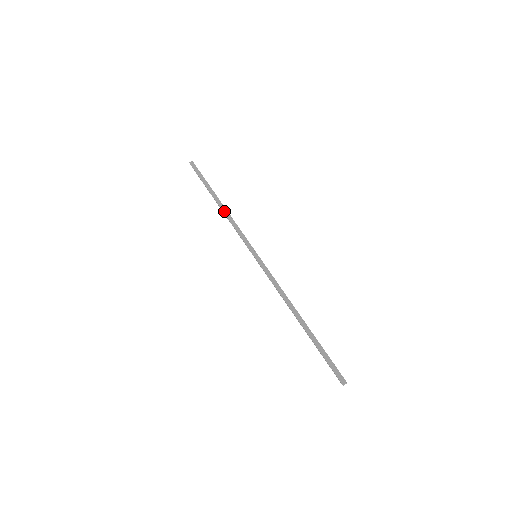
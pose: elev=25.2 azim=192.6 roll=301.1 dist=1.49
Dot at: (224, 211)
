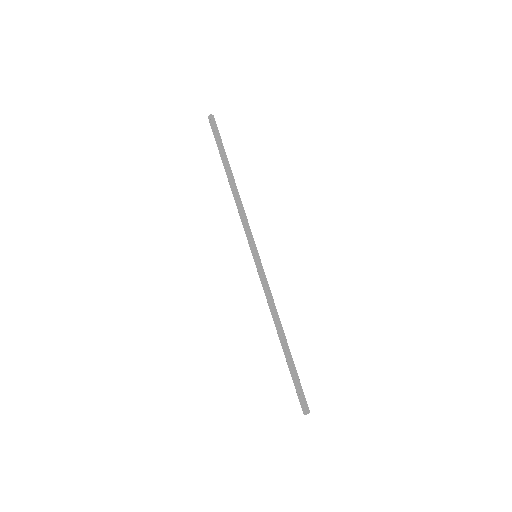
Dot at: (237, 192)
